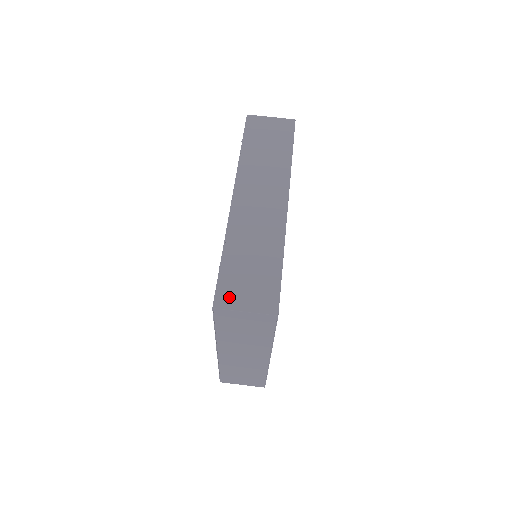
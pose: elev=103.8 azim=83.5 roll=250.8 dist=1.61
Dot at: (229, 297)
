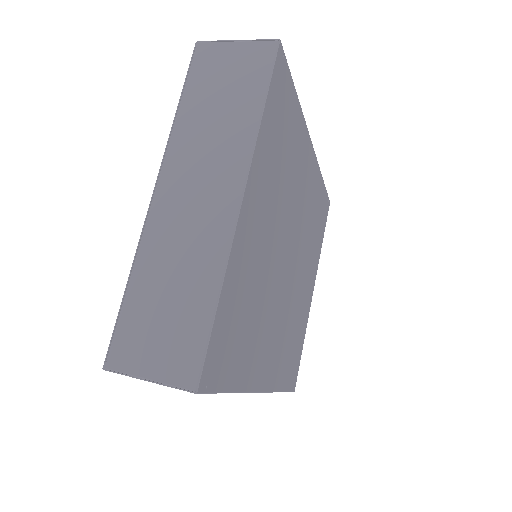
Dot at: occluded
